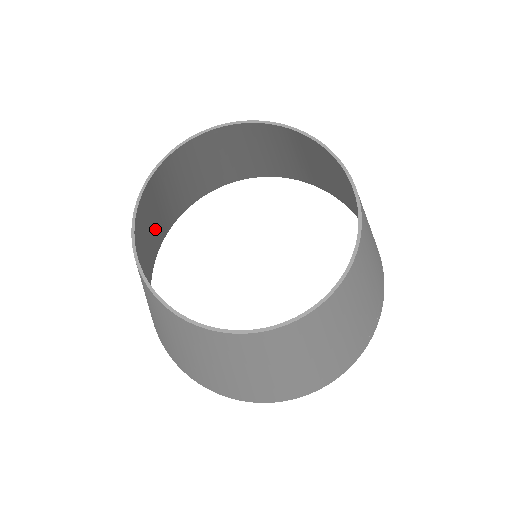
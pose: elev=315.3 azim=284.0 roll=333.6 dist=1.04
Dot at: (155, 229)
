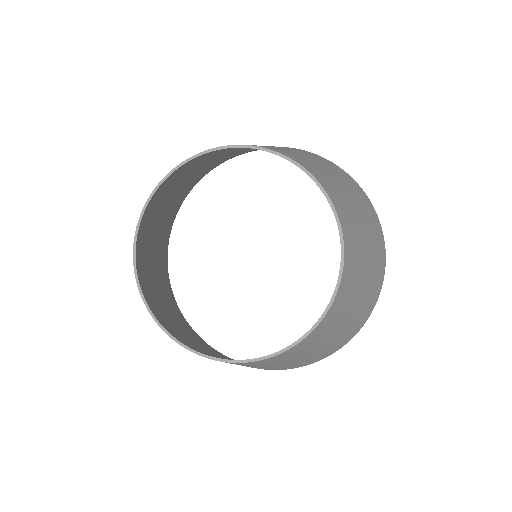
Dot at: (167, 212)
